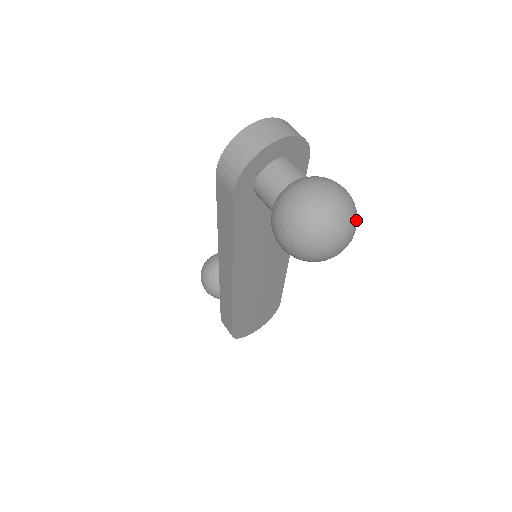
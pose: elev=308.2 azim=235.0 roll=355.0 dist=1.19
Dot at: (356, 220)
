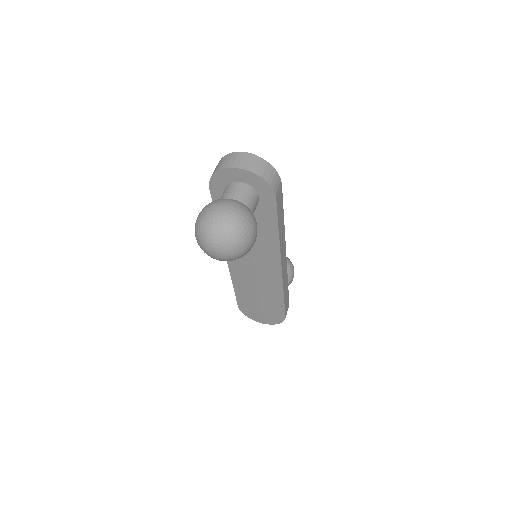
Dot at: (234, 244)
